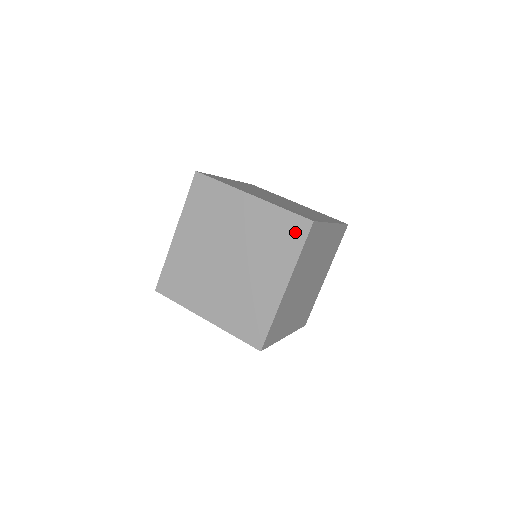
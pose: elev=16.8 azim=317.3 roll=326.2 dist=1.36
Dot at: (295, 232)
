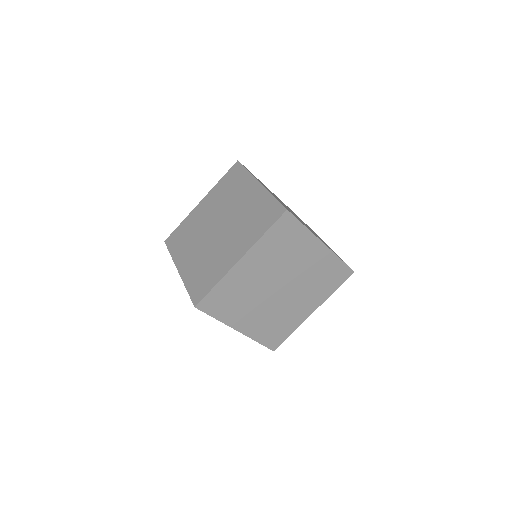
Dot at: (339, 277)
